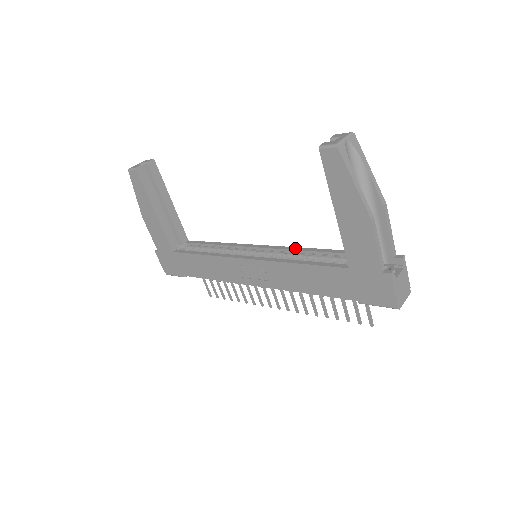
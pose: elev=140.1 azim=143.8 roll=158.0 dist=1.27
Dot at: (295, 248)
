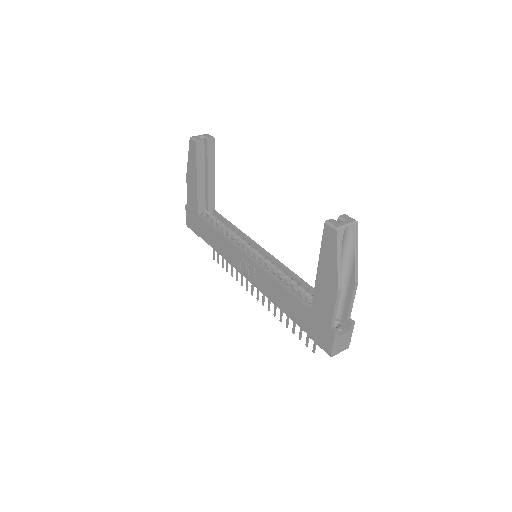
Dot at: (286, 268)
